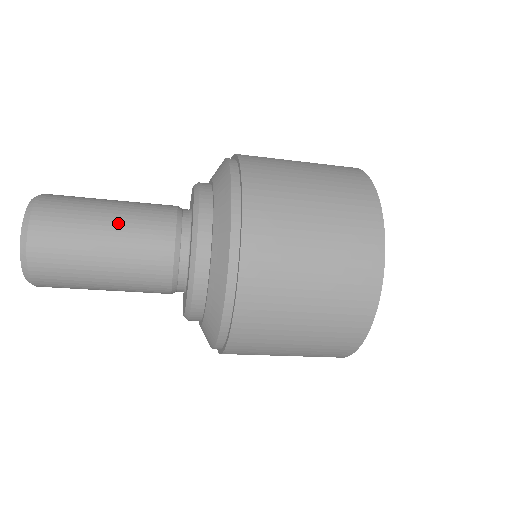
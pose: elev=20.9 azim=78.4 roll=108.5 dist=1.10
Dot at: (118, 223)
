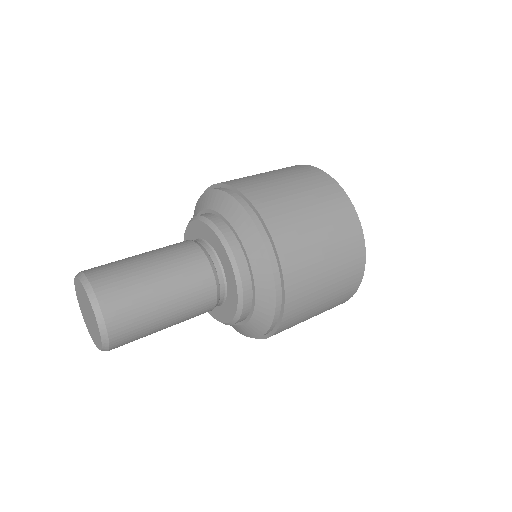
Dot at: (173, 296)
